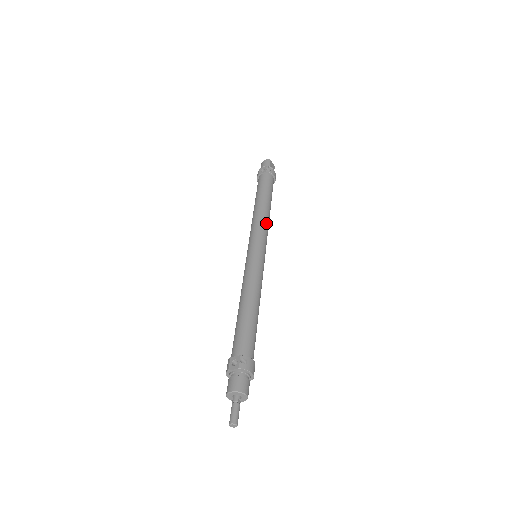
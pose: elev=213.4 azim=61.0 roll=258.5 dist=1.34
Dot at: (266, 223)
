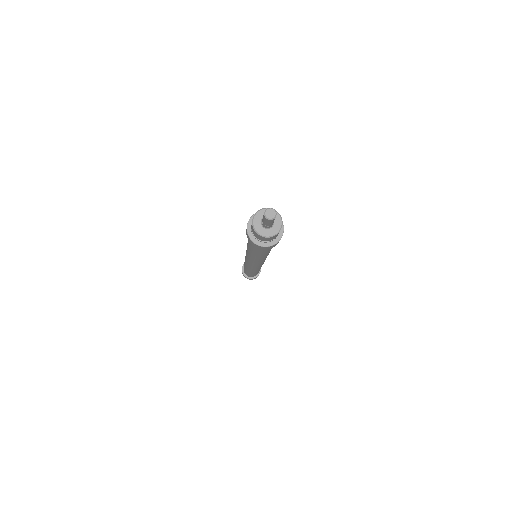
Dot at: occluded
